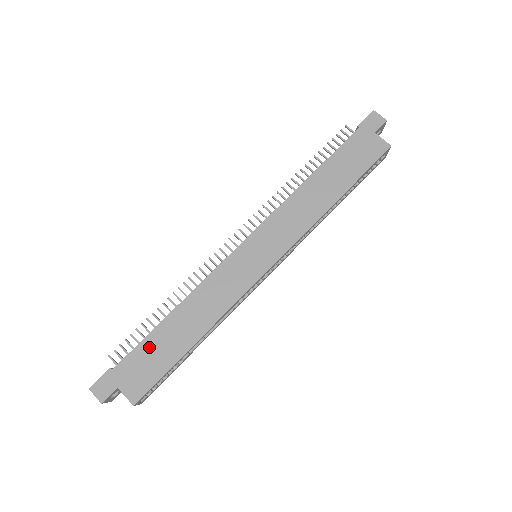
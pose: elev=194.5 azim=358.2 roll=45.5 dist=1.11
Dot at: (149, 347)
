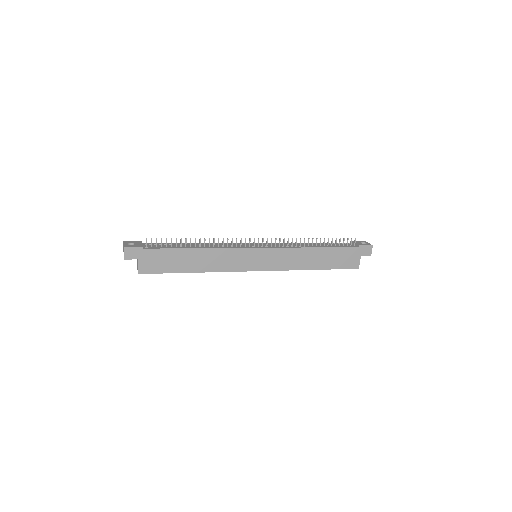
Dot at: (170, 255)
